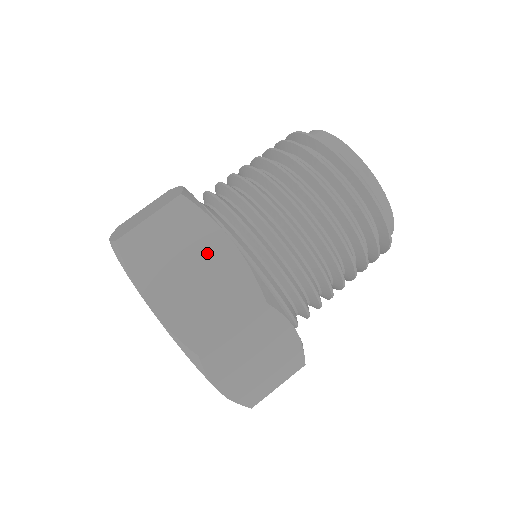
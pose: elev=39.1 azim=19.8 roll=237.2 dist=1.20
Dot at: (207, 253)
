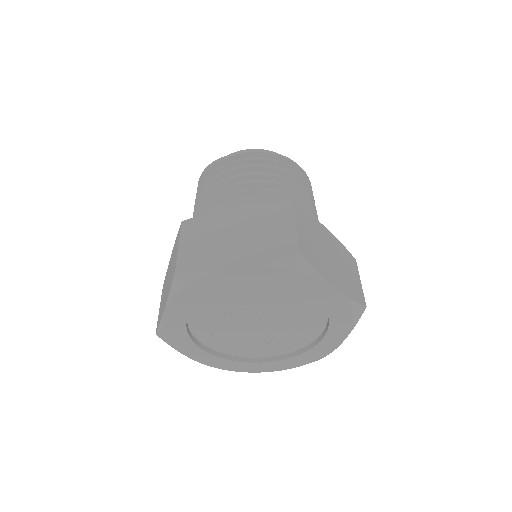
Dot at: (327, 241)
